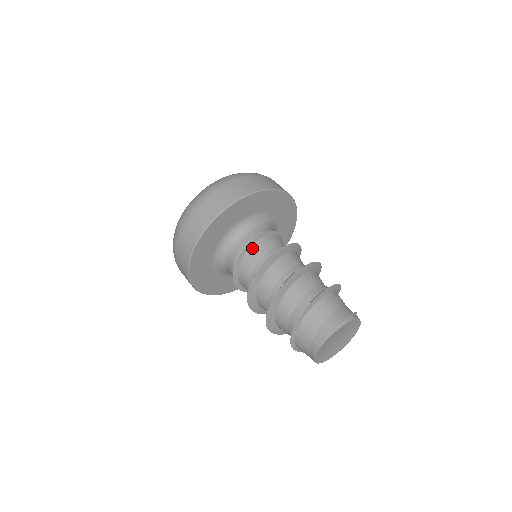
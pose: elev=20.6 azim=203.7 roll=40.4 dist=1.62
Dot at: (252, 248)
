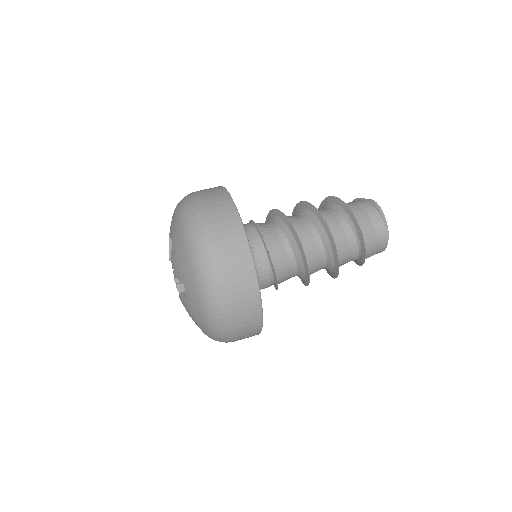
Dot at: (275, 262)
